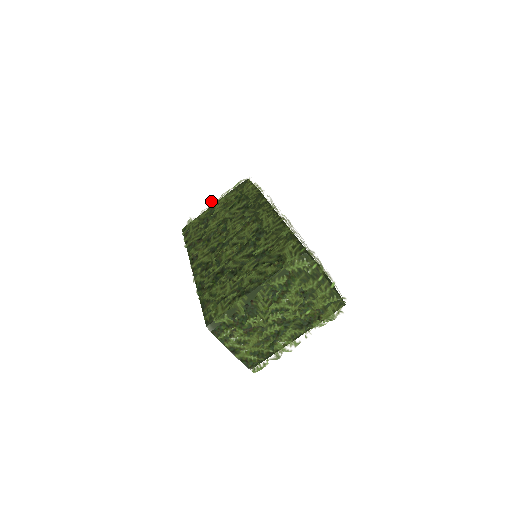
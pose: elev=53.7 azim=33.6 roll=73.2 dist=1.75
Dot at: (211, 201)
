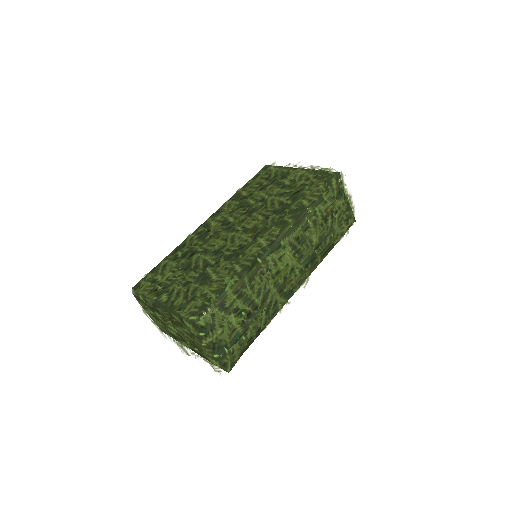
Dot at: (298, 163)
